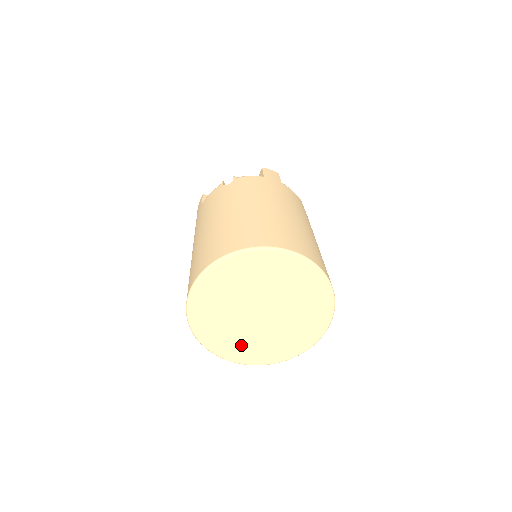
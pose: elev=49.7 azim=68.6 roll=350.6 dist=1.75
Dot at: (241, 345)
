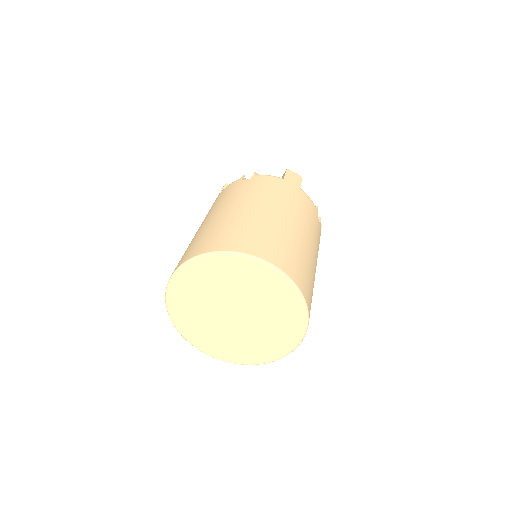
Dot at: (213, 339)
